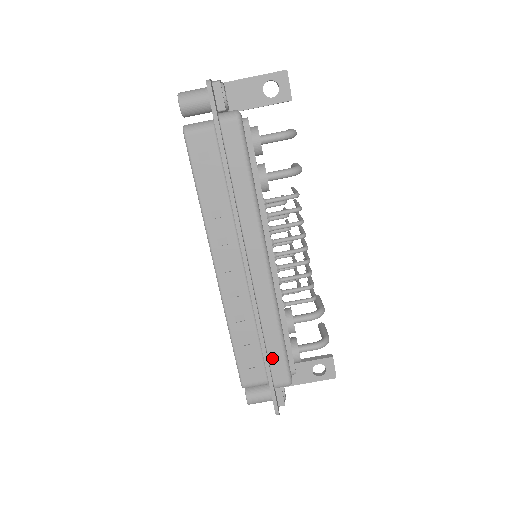
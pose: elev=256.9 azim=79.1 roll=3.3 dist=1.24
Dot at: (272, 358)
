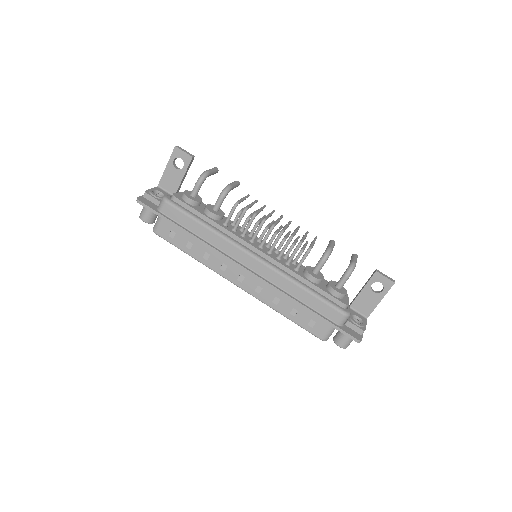
Dot at: (317, 308)
